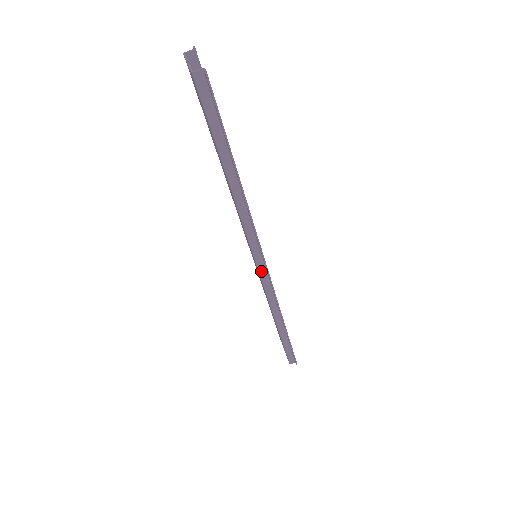
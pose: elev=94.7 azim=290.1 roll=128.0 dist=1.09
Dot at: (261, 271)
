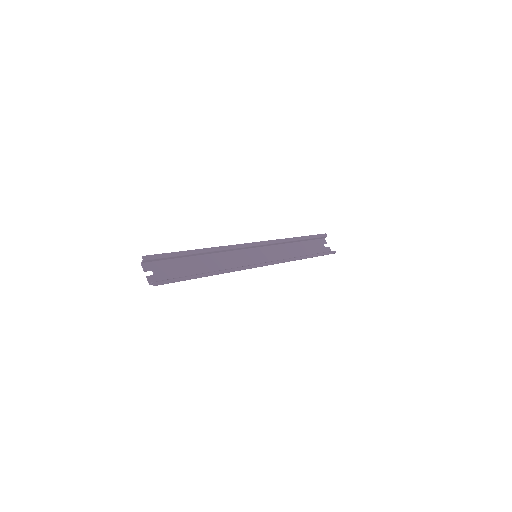
Dot at: occluded
